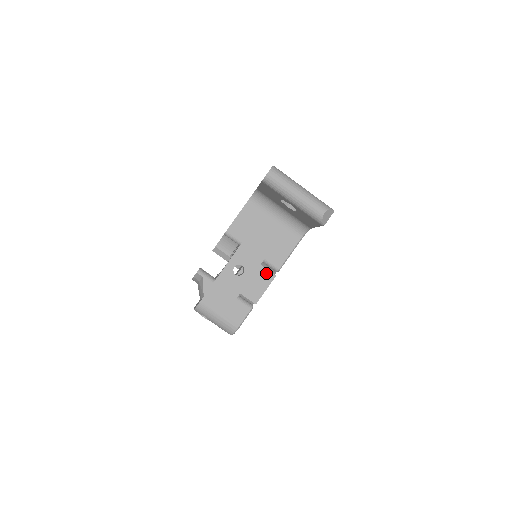
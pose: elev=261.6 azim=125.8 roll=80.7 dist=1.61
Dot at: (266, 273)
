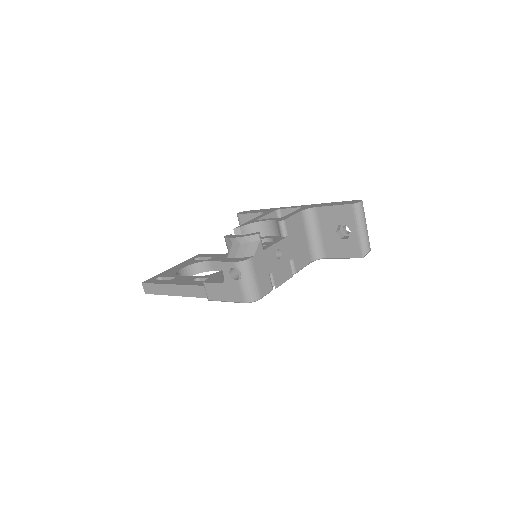
Dot at: (290, 270)
